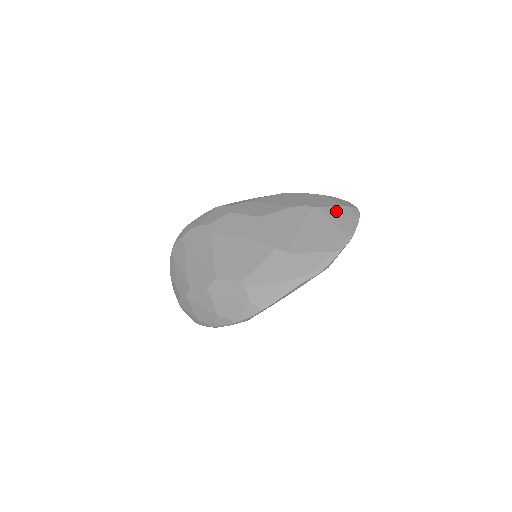
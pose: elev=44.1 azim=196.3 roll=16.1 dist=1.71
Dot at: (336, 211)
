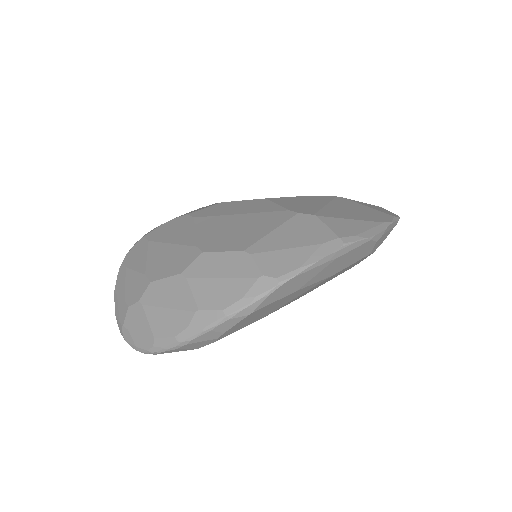
Dot at: (367, 204)
